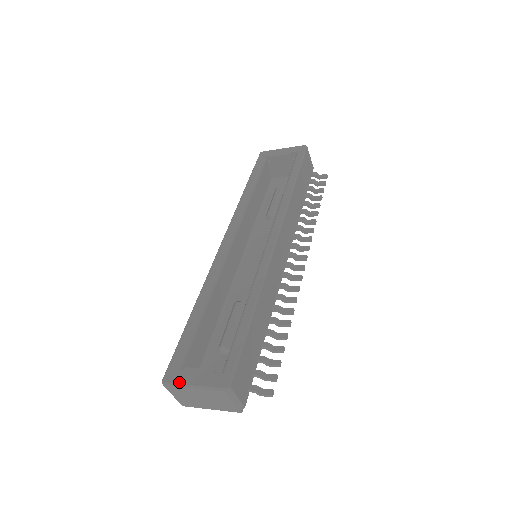
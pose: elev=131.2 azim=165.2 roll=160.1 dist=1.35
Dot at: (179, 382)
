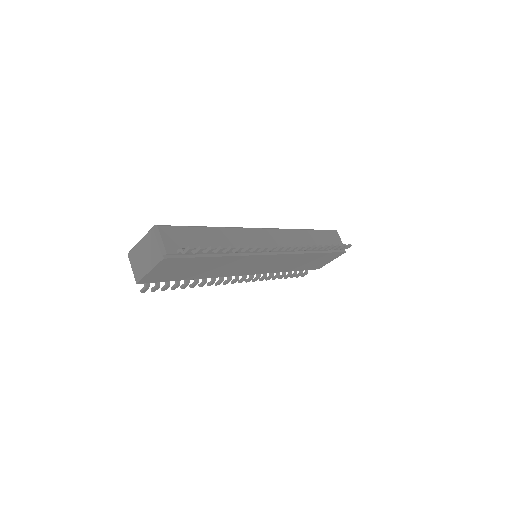
Dot at: occluded
